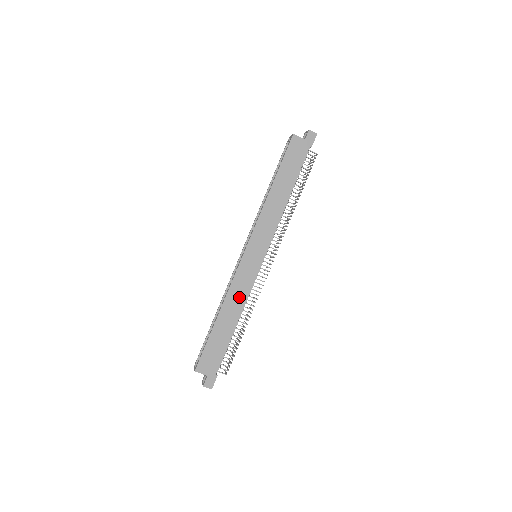
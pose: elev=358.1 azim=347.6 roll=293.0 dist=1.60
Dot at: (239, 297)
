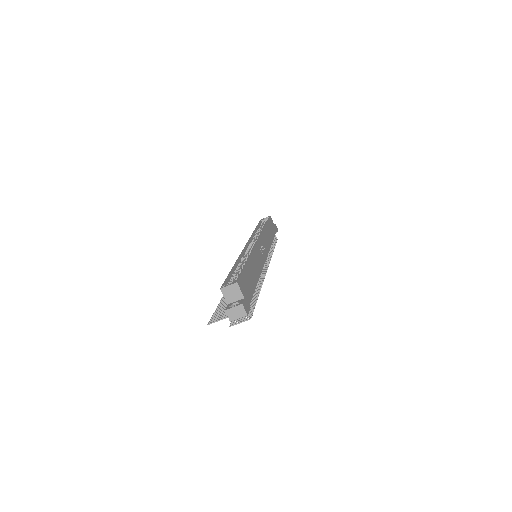
Dot at: (258, 264)
